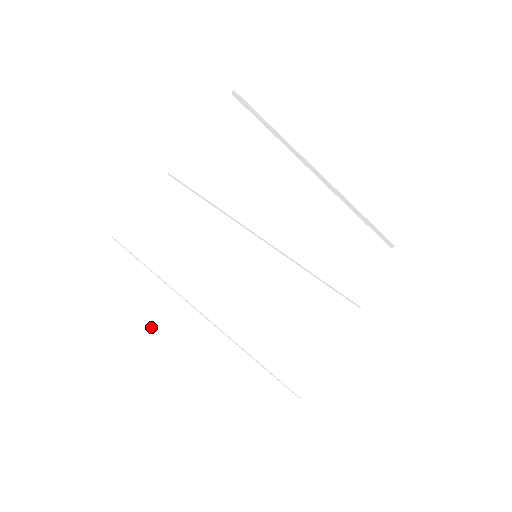
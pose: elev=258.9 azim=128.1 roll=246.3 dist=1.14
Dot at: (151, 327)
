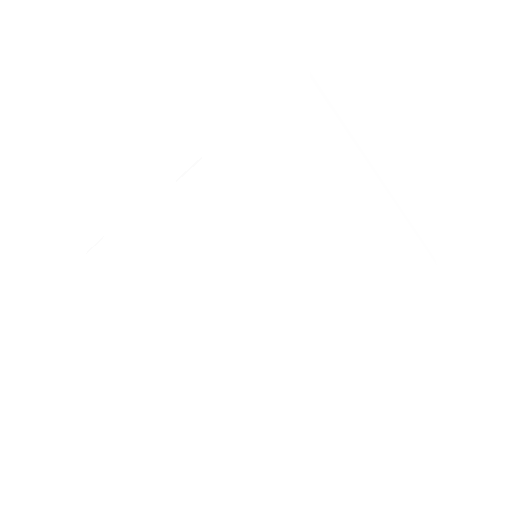
Dot at: (158, 281)
